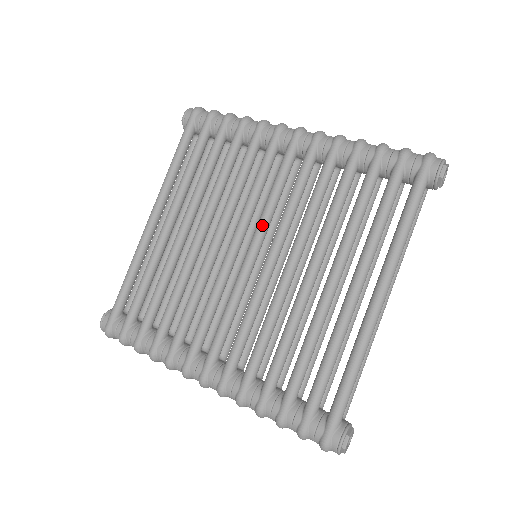
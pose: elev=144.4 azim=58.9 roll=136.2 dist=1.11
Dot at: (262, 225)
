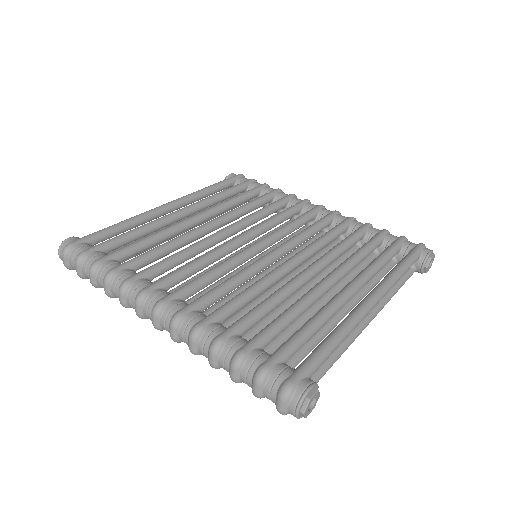
Dot at: (275, 234)
